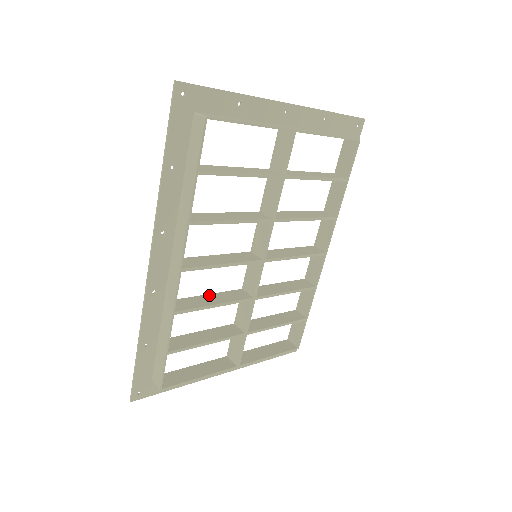
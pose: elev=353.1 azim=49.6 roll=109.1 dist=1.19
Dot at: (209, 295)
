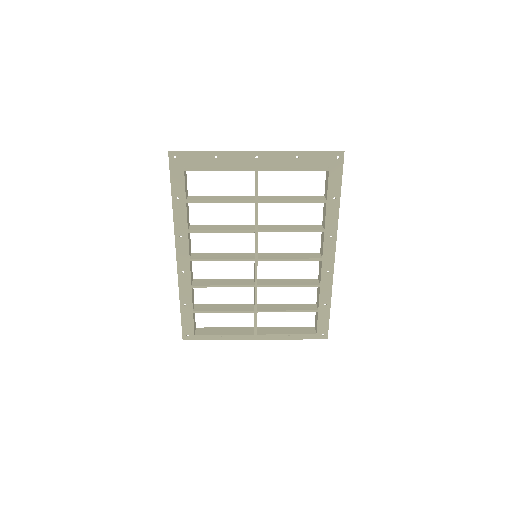
Dot at: (225, 280)
